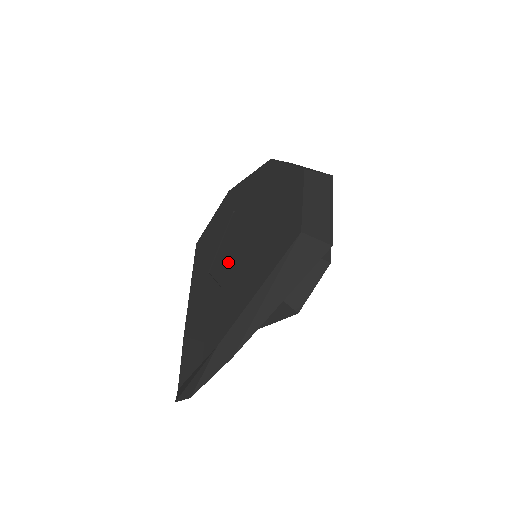
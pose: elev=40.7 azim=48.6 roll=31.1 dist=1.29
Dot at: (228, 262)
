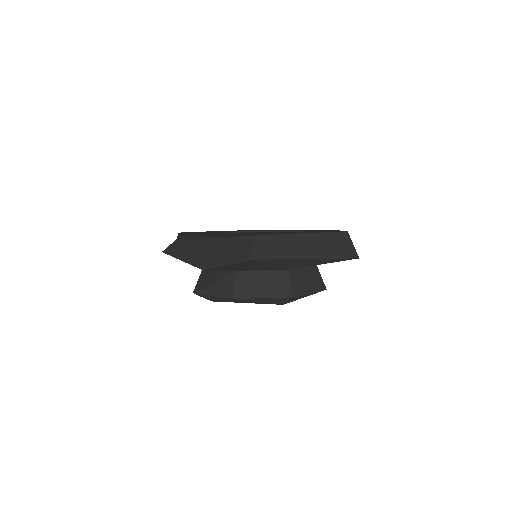
Dot at: occluded
